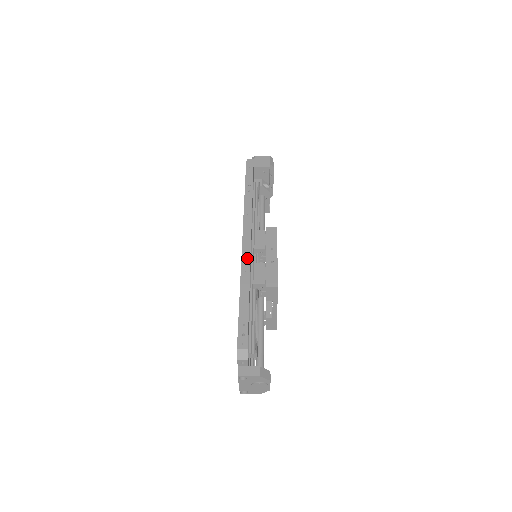
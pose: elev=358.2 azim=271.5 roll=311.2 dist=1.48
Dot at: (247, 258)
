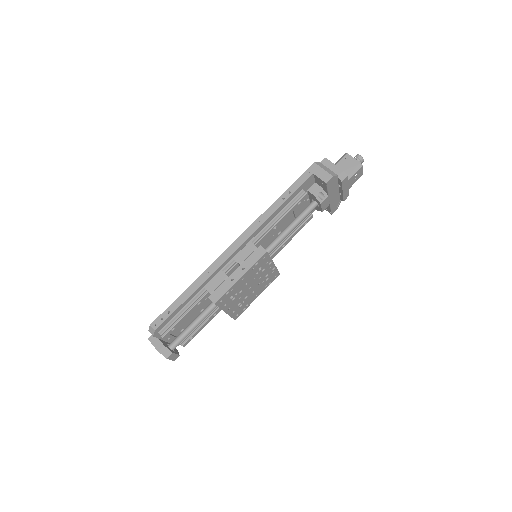
Dot at: (220, 262)
